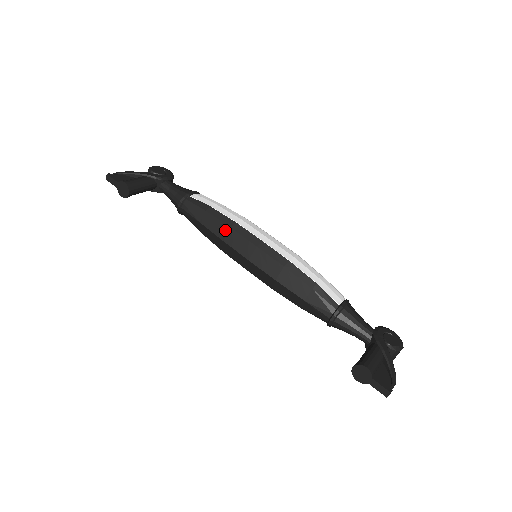
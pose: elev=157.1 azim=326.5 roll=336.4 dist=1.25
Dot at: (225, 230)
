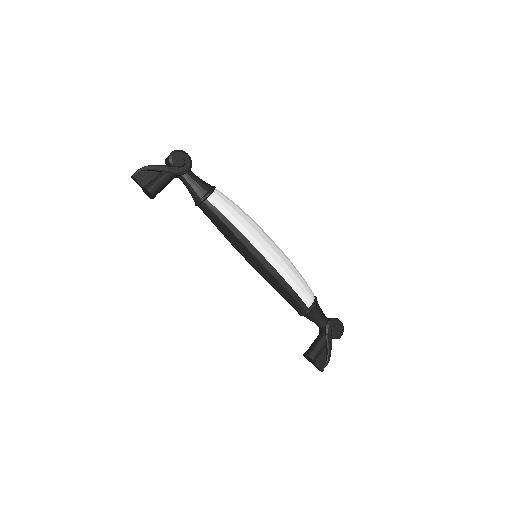
Dot at: (234, 239)
